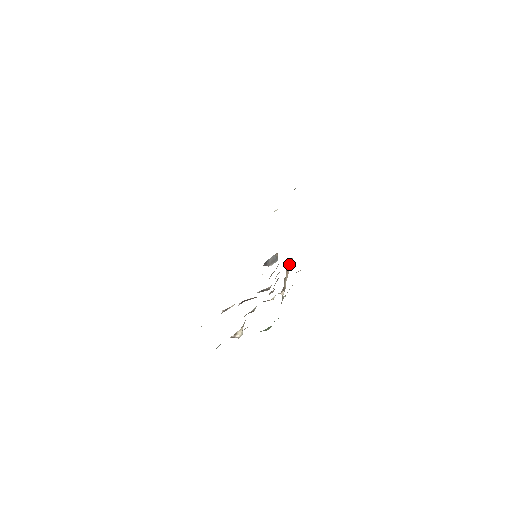
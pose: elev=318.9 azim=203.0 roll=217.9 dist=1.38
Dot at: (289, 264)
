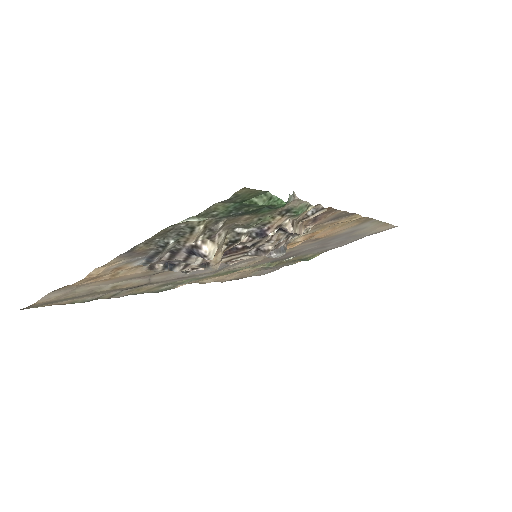
Dot at: (304, 228)
